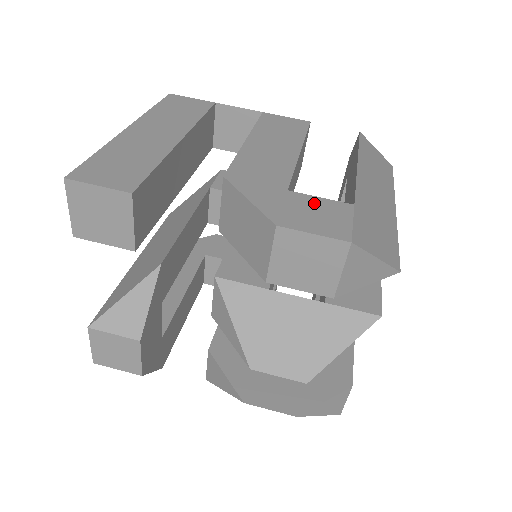
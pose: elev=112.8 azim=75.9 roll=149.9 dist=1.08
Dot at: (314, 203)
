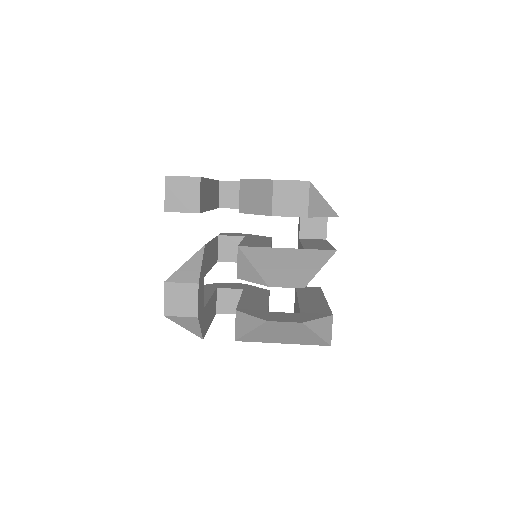
Dot at: occluded
